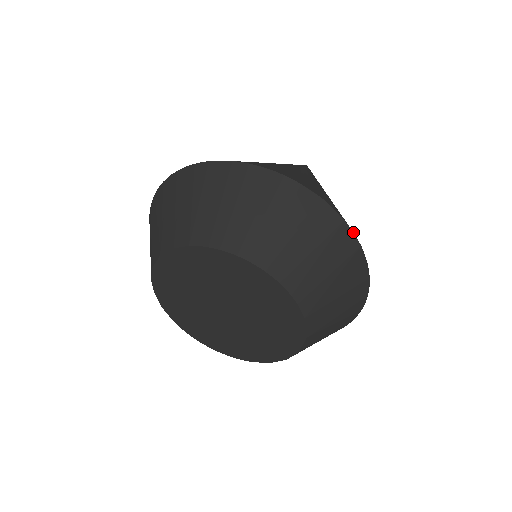
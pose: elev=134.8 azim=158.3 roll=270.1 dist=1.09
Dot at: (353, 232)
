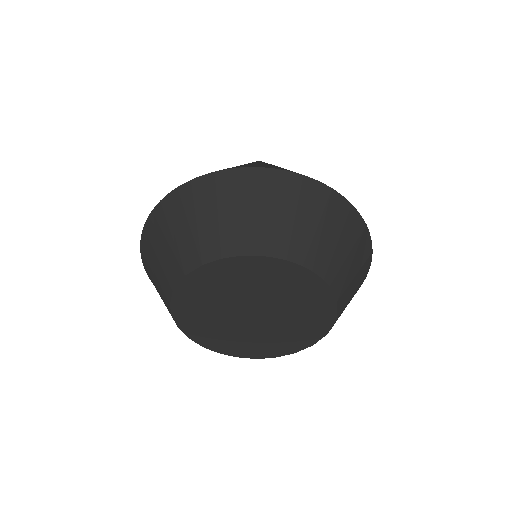
Dot at: (359, 213)
